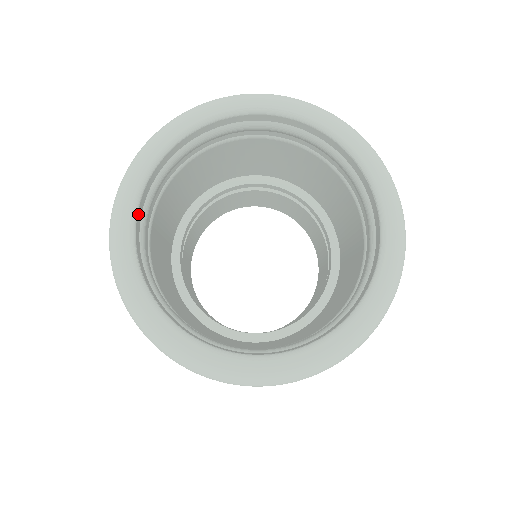
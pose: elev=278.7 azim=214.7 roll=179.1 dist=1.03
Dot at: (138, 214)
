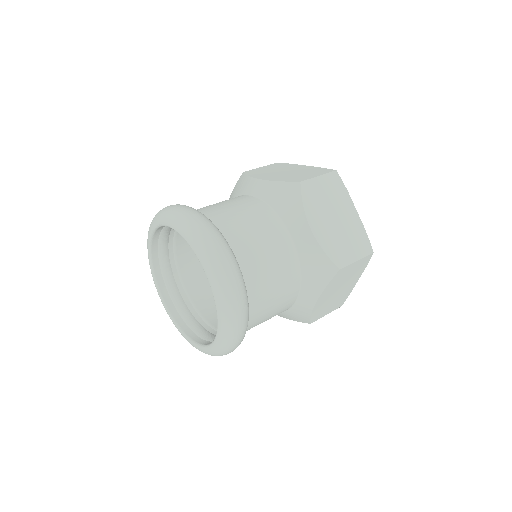
Dot at: (163, 294)
